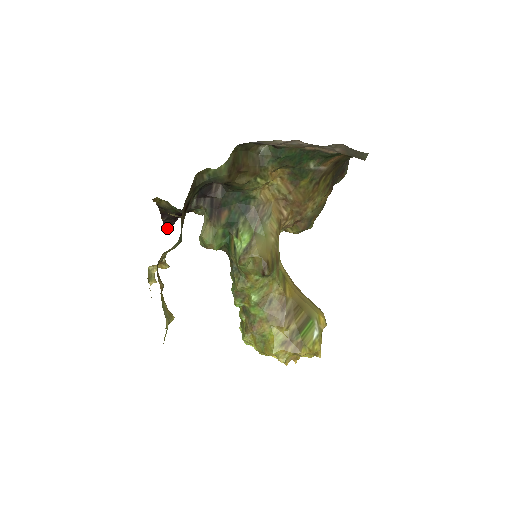
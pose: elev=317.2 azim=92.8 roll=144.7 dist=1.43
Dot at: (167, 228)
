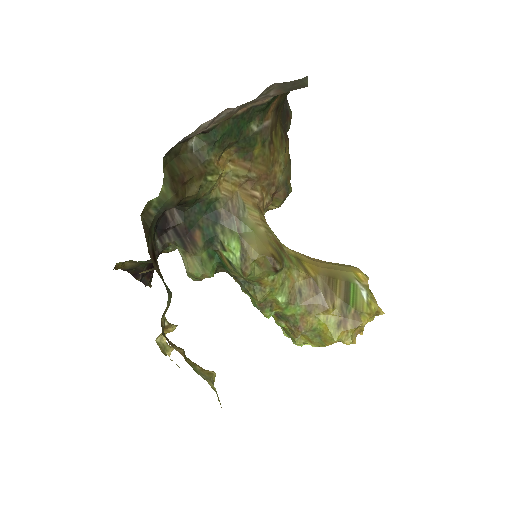
Dot at: (149, 284)
